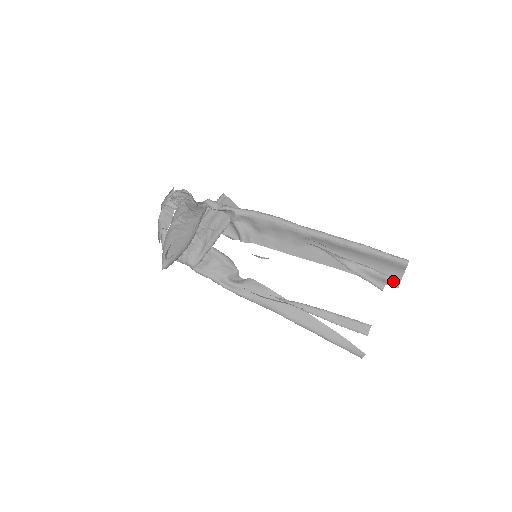
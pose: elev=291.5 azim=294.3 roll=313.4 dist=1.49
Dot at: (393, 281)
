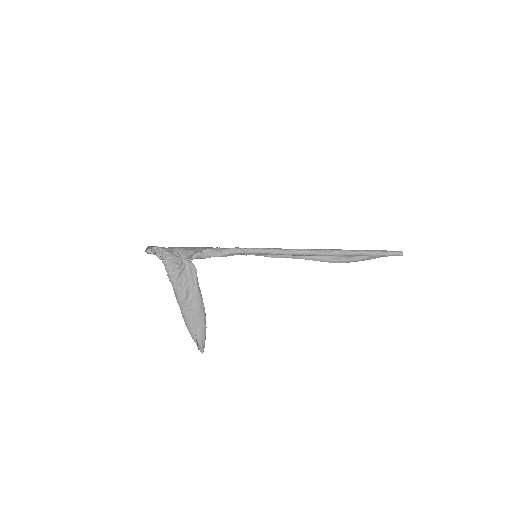
Dot at: occluded
